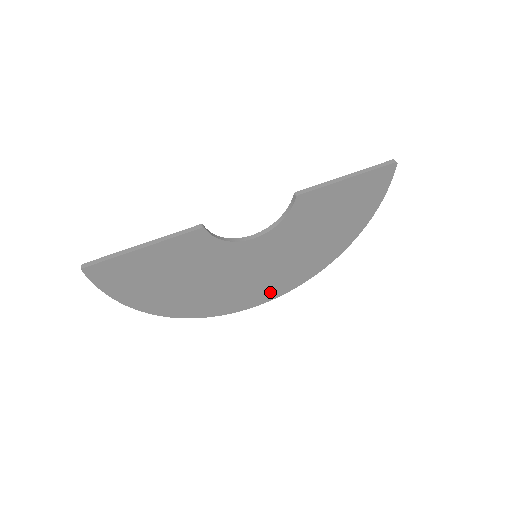
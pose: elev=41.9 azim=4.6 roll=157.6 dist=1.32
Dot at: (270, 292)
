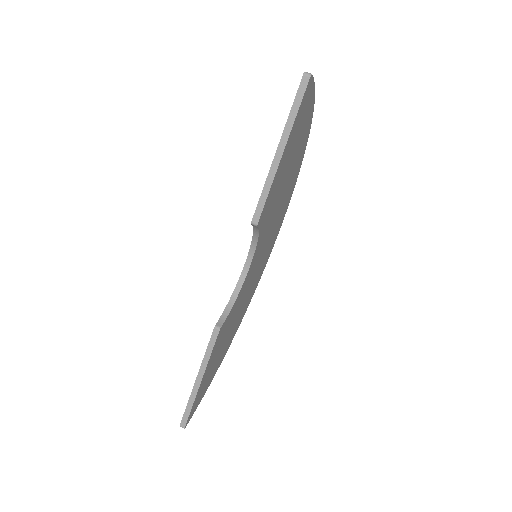
Dot at: (277, 230)
